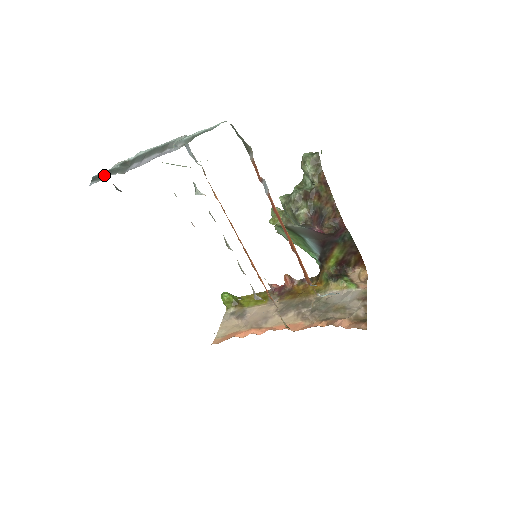
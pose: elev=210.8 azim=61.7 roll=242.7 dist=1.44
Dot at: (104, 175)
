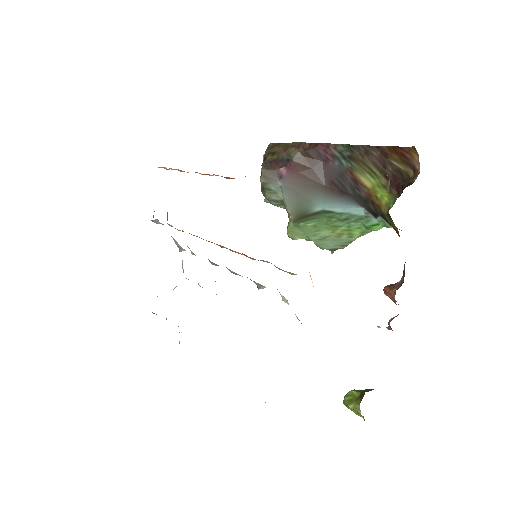
Dot at: occluded
